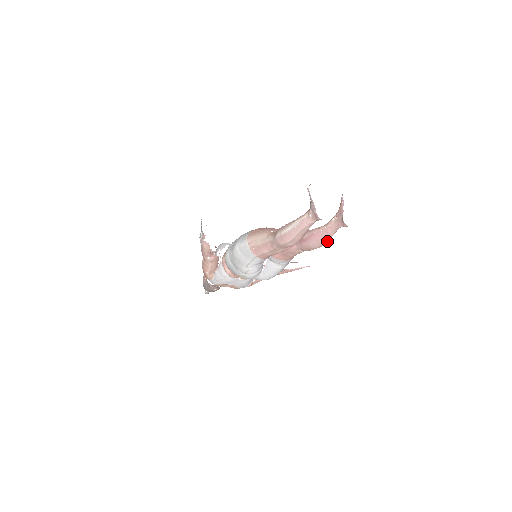
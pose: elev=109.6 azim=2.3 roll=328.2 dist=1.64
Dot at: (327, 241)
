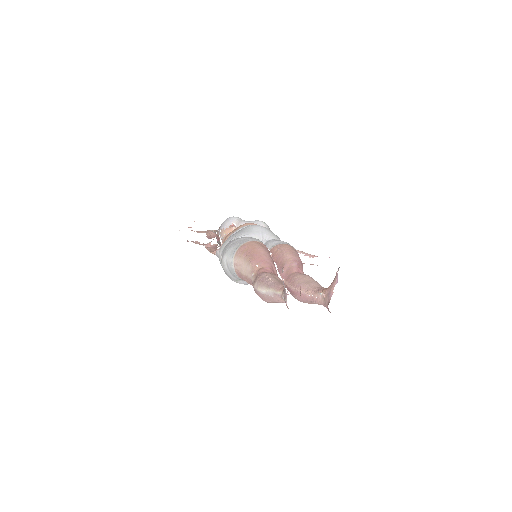
Dot at: occluded
